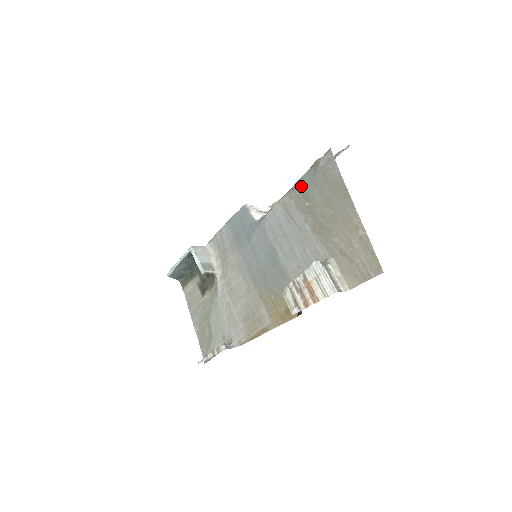
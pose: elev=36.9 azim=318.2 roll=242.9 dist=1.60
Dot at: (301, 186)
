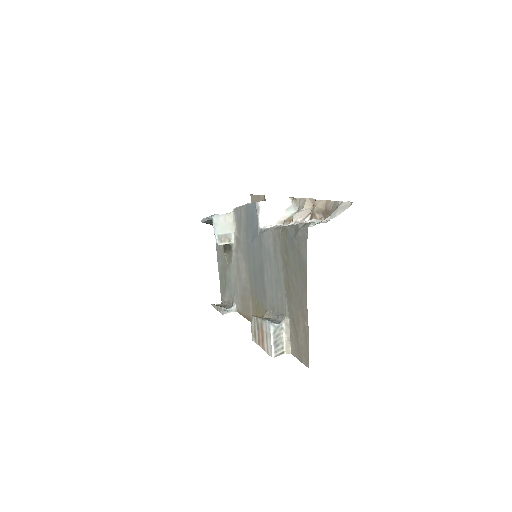
Dot at: (285, 236)
